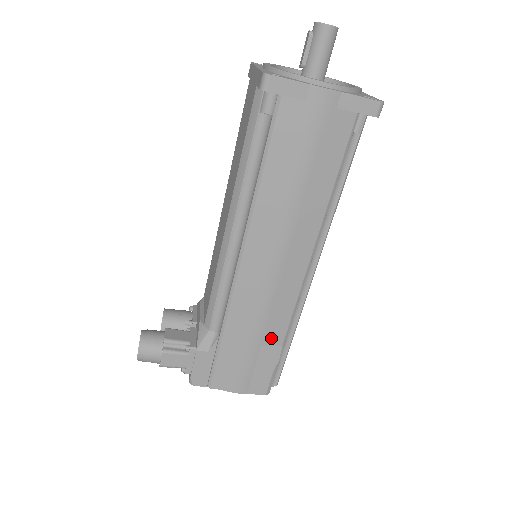
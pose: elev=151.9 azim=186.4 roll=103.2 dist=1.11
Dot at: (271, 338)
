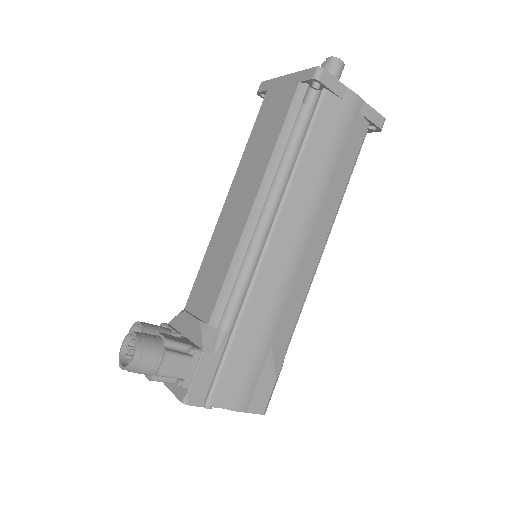
Dot at: (280, 337)
